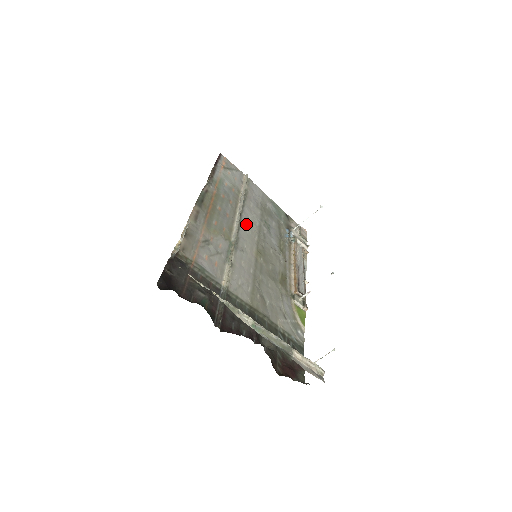
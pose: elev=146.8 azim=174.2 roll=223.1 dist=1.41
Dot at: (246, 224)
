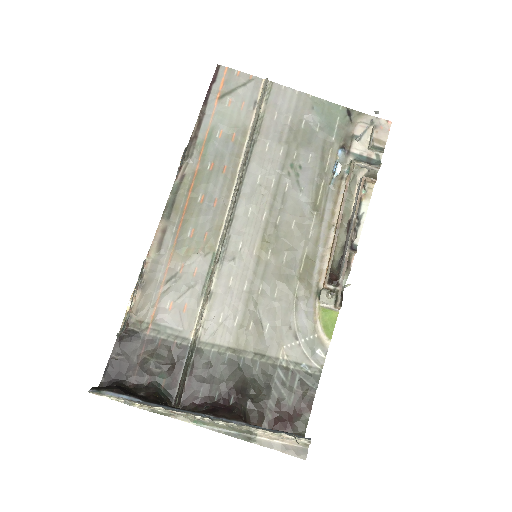
Dot at: (248, 198)
